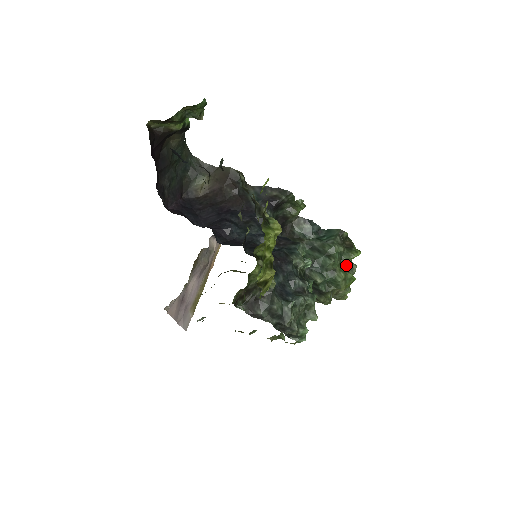
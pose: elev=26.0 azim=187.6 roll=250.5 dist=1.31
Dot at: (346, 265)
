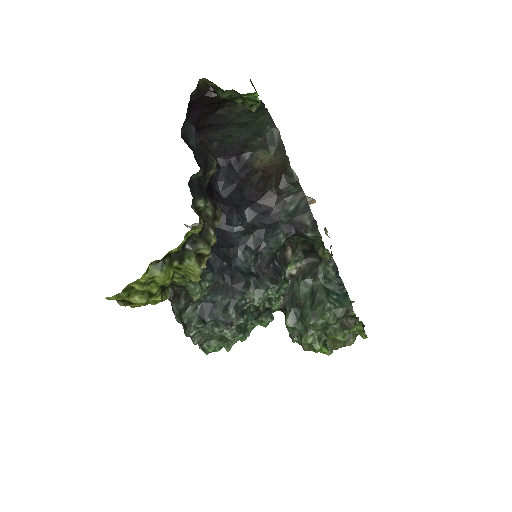
Dot at: (327, 336)
